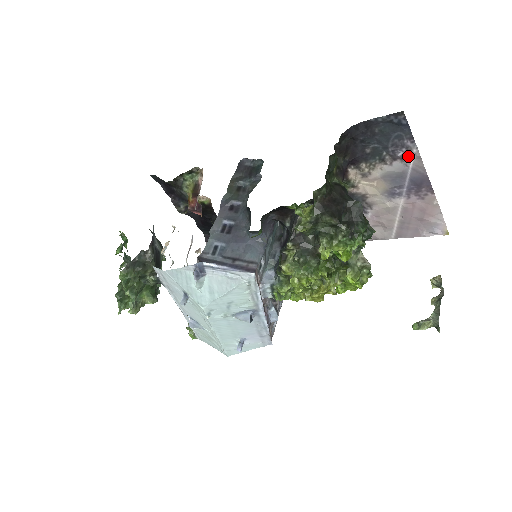
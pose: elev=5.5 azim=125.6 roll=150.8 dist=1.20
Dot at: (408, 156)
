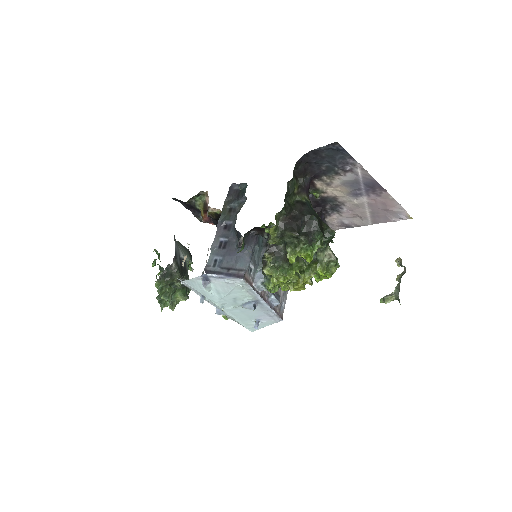
Dot at: (355, 169)
